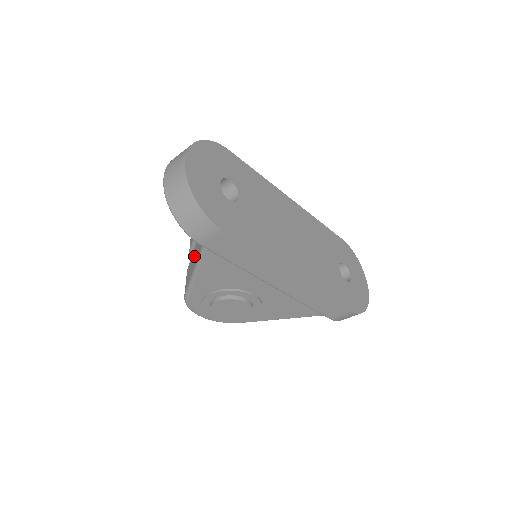
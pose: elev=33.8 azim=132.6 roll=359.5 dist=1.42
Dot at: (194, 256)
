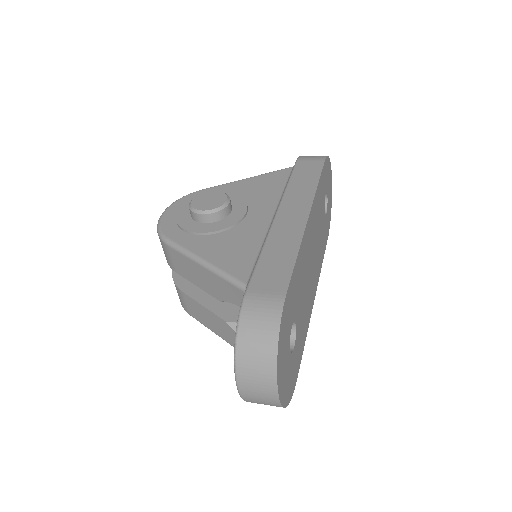
Dot at: (218, 326)
